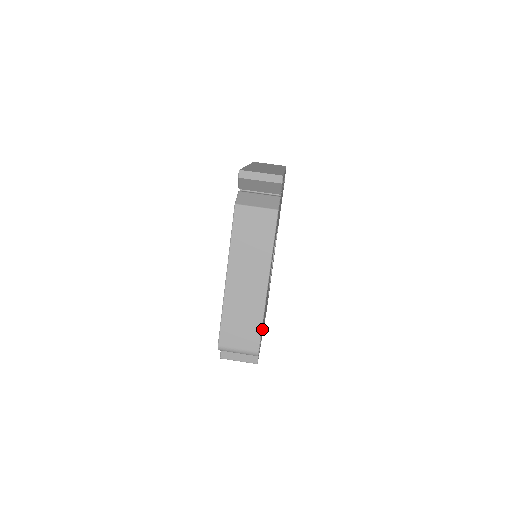
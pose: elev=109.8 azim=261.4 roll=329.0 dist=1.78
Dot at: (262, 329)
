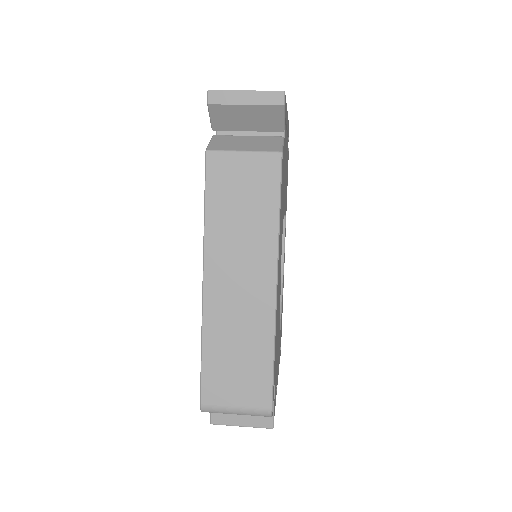
Dot at: occluded
